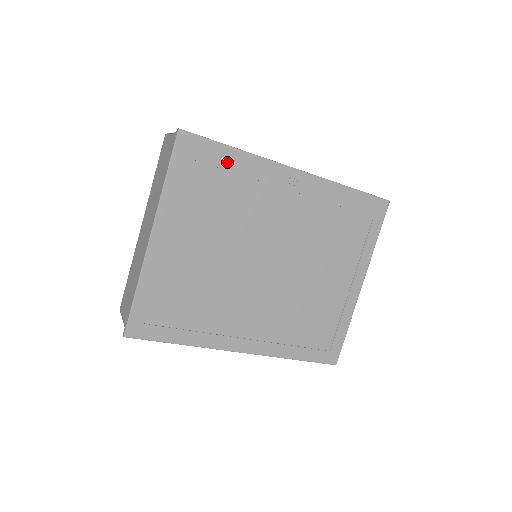
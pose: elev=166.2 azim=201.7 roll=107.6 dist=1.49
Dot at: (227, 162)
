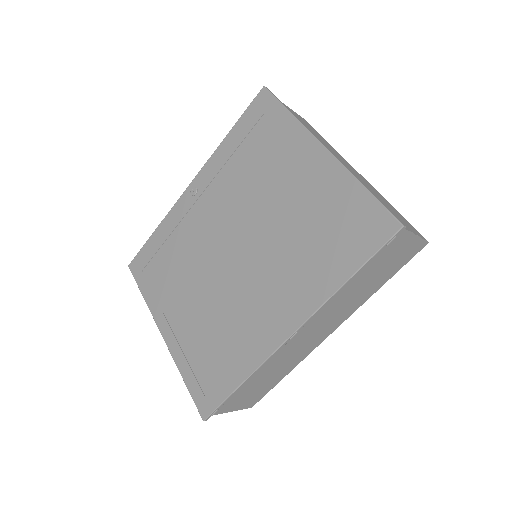
Dot at: (157, 243)
